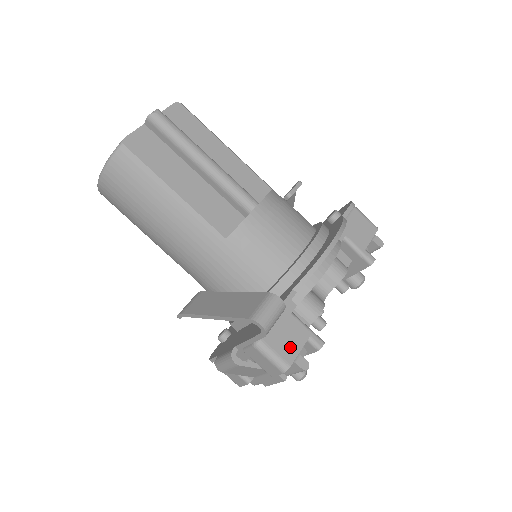
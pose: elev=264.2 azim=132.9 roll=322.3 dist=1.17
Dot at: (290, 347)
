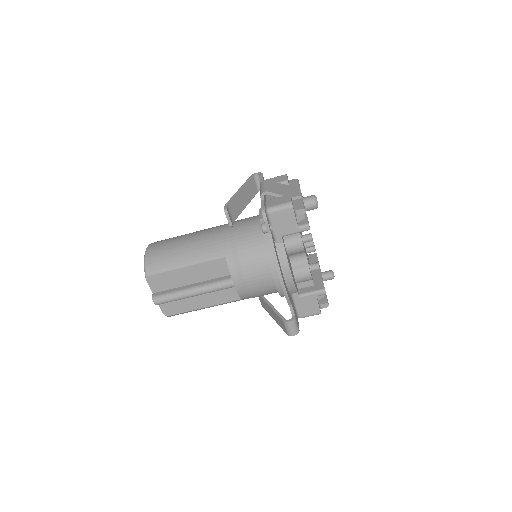
Dot at: (313, 308)
